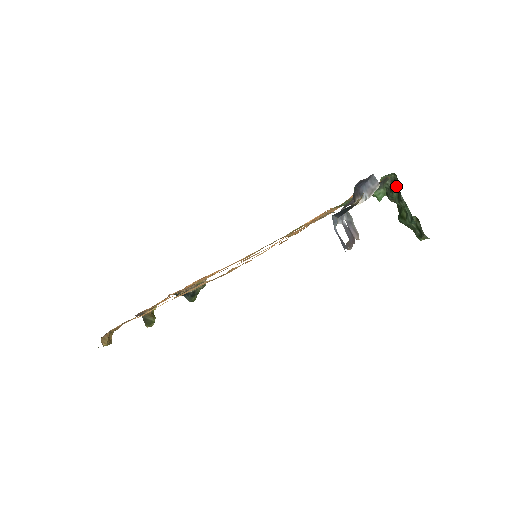
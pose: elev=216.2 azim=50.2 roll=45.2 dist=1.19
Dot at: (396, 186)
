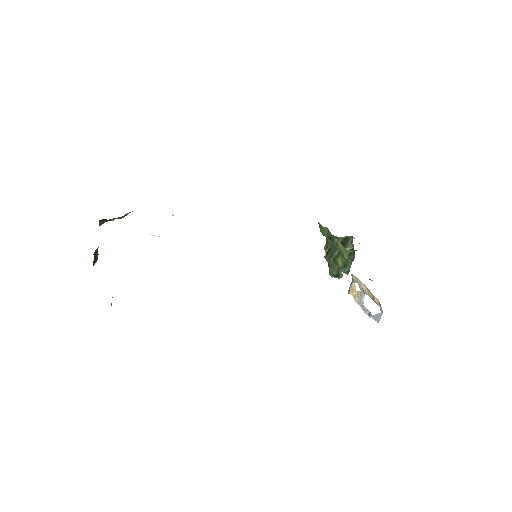
Dot at: (350, 245)
